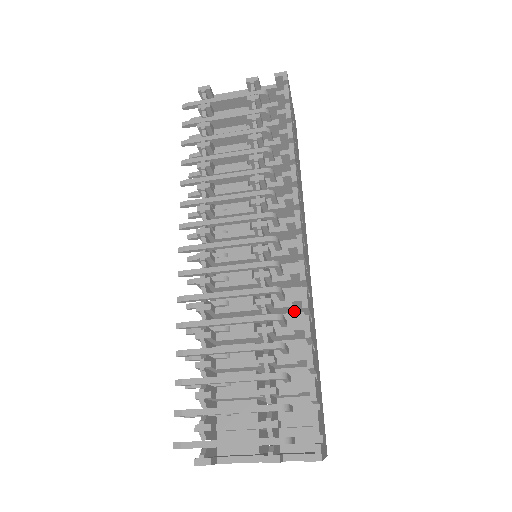
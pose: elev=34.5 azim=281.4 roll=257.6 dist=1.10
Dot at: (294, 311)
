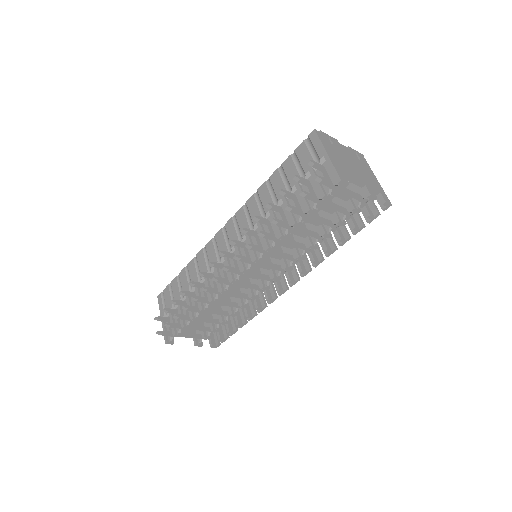
Dot at: occluded
